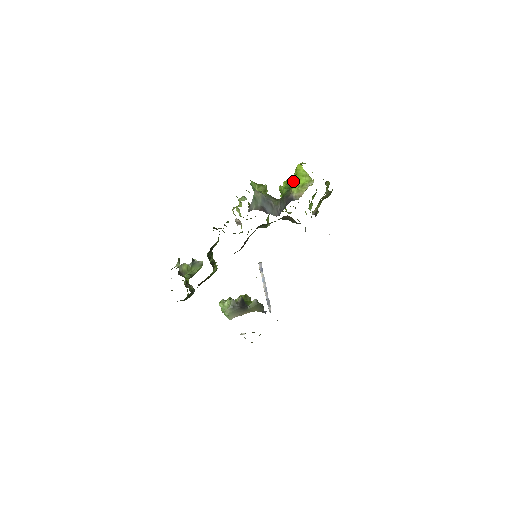
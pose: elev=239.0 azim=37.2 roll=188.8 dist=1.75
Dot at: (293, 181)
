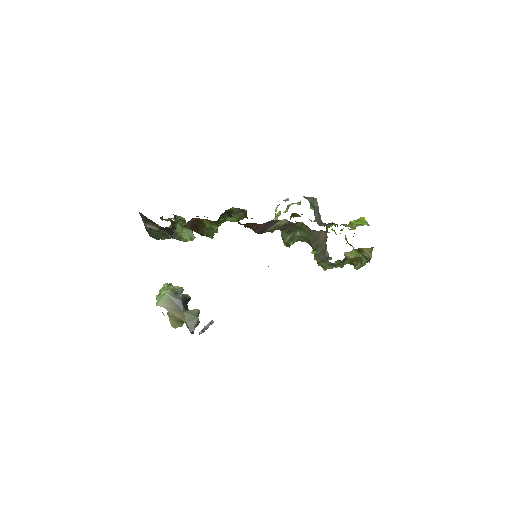
Dot at: occluded
